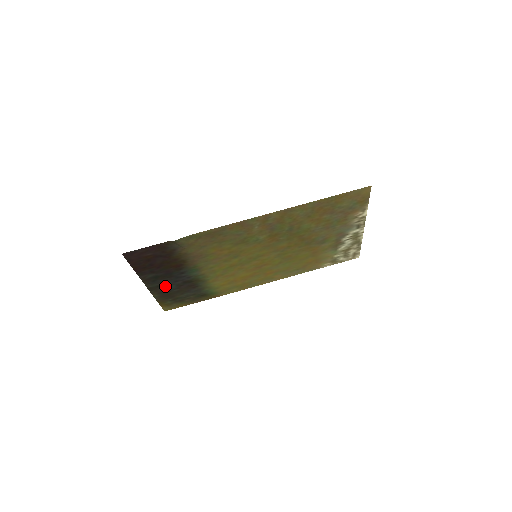
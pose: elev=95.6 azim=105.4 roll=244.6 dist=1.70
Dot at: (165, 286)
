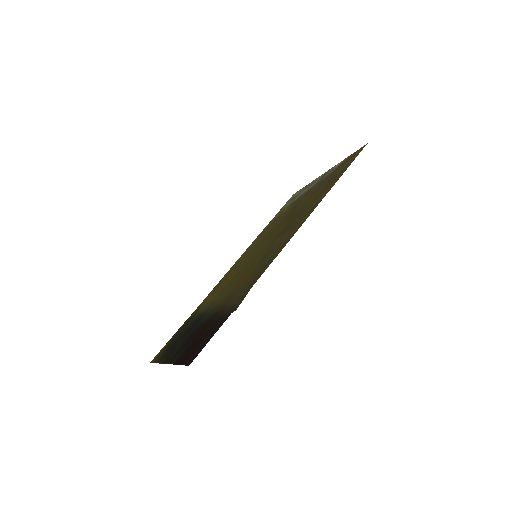
Dot at: (177, 346)
